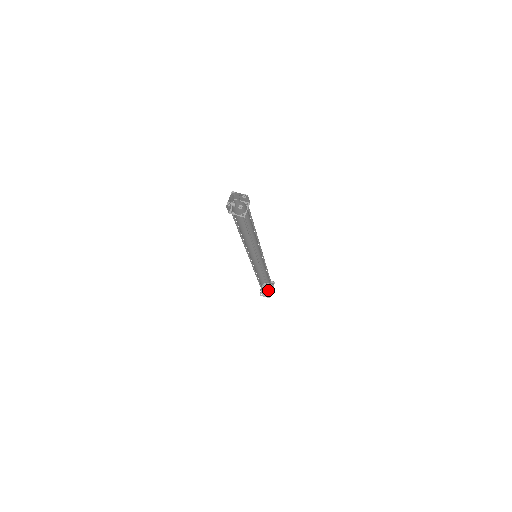
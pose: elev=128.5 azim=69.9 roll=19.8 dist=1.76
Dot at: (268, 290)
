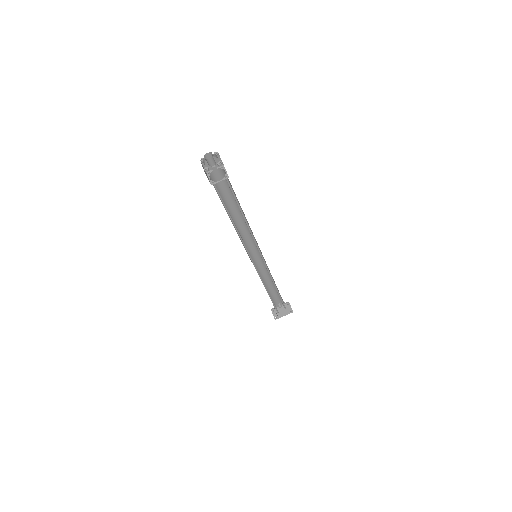
Dot at: occluded
